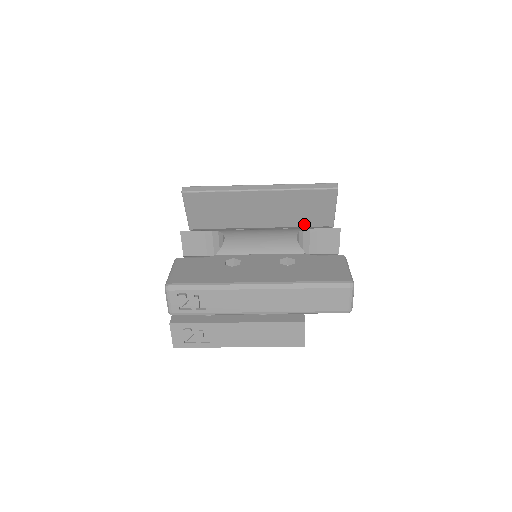
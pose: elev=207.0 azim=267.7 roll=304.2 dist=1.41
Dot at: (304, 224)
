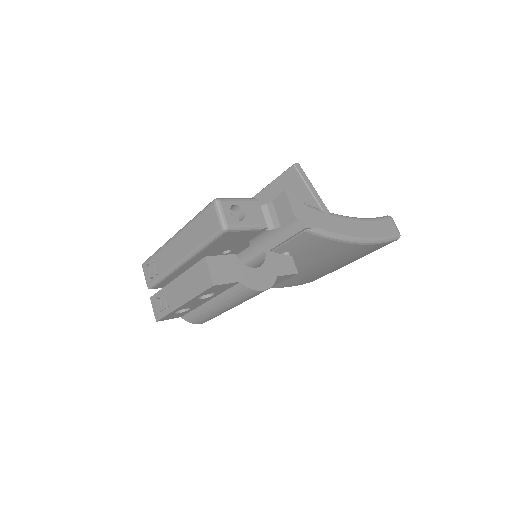
Dot at: occluded
